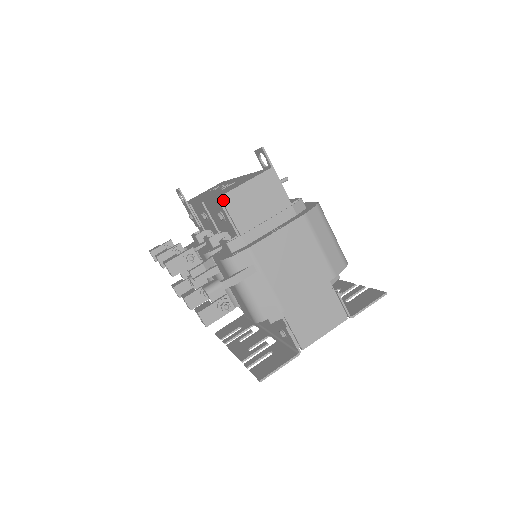
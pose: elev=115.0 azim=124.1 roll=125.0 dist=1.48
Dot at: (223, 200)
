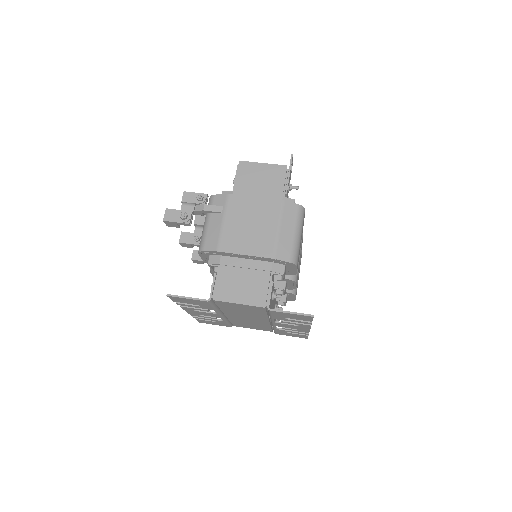
Dot at: (240, 164)
